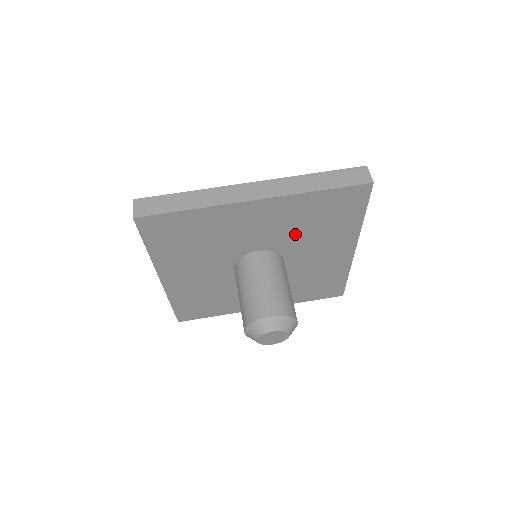
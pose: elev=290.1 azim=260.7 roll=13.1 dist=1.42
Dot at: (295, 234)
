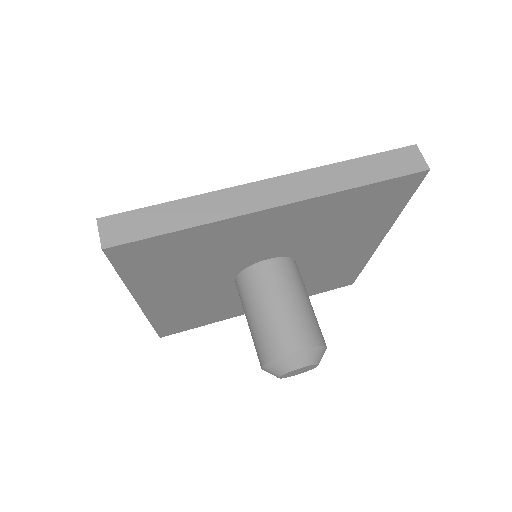
Dot at: (317, 236)
